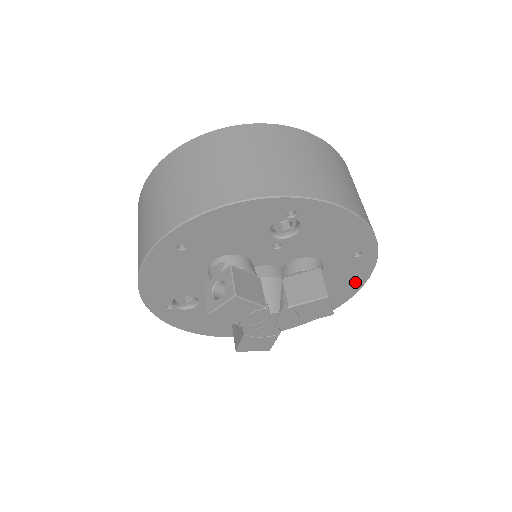
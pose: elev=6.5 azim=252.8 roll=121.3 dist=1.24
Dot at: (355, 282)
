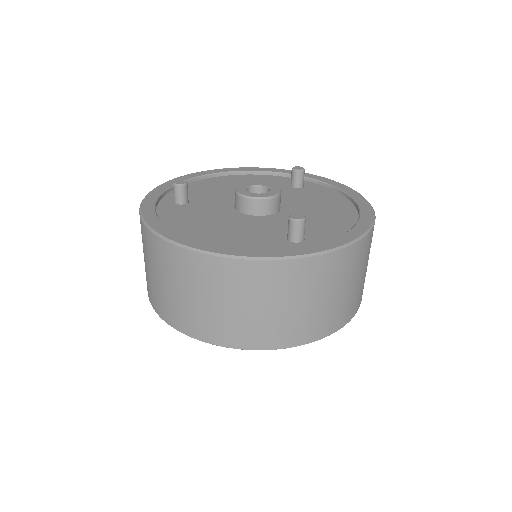
Dot at: occluded
